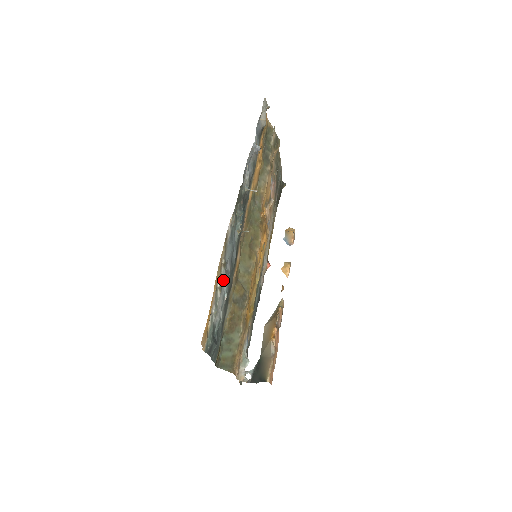
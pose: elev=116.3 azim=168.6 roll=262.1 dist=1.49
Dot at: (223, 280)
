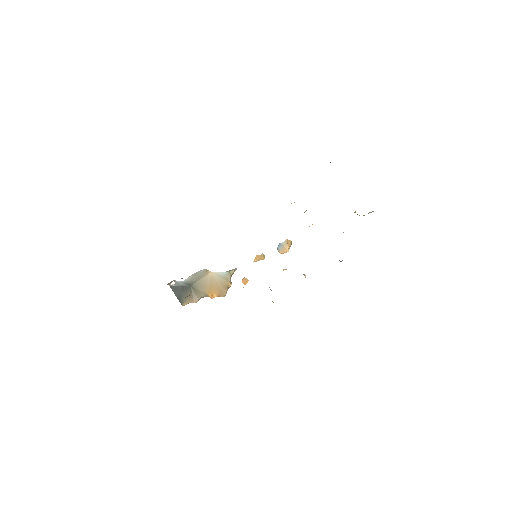
Dot at: occluded
